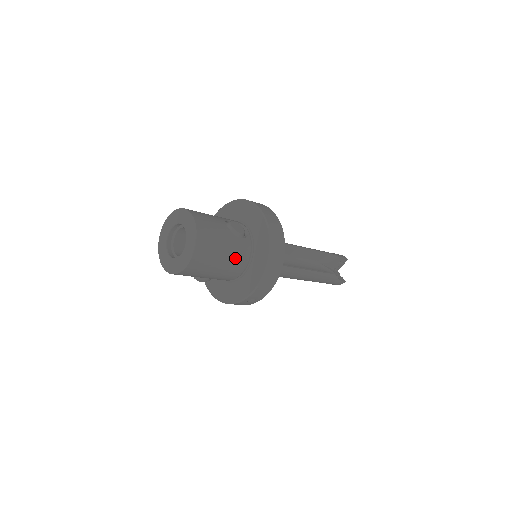
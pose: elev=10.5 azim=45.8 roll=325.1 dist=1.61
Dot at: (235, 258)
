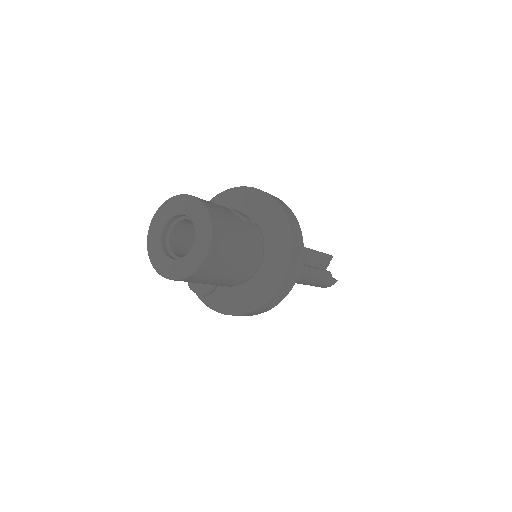
Dot at: (251, 248)
